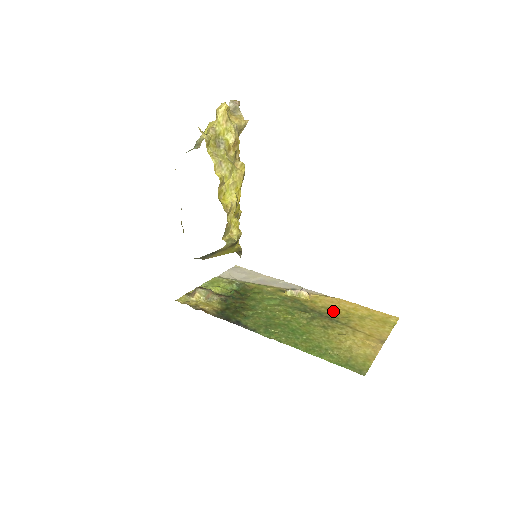
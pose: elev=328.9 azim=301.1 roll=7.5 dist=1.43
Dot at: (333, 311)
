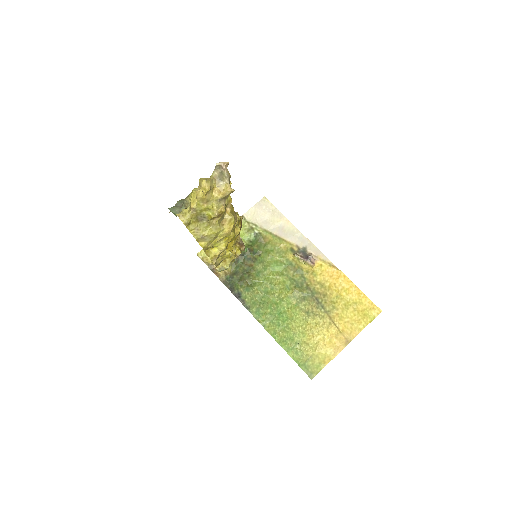
Dot at: (326, 291)
